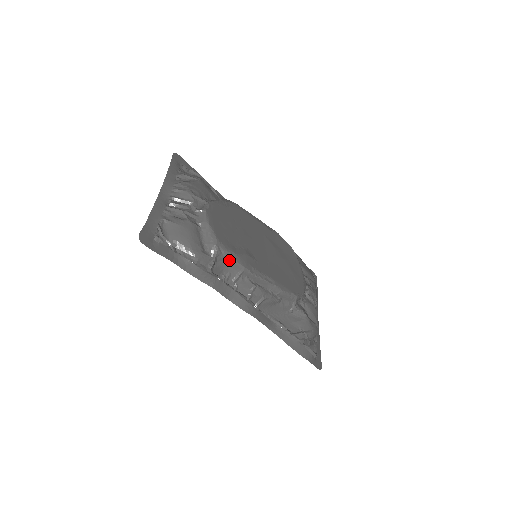
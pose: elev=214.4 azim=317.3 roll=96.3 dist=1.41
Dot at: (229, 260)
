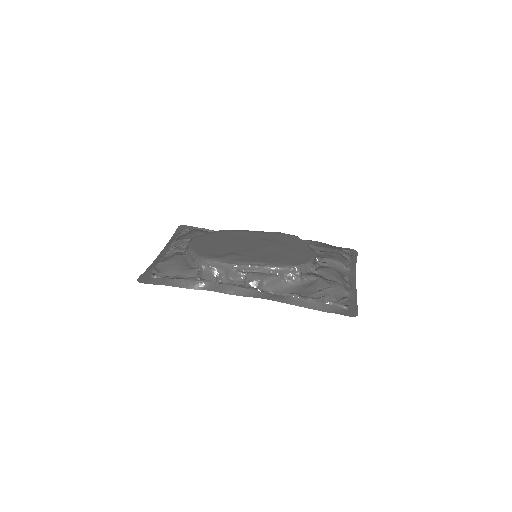
Dot at: (213, 265)
